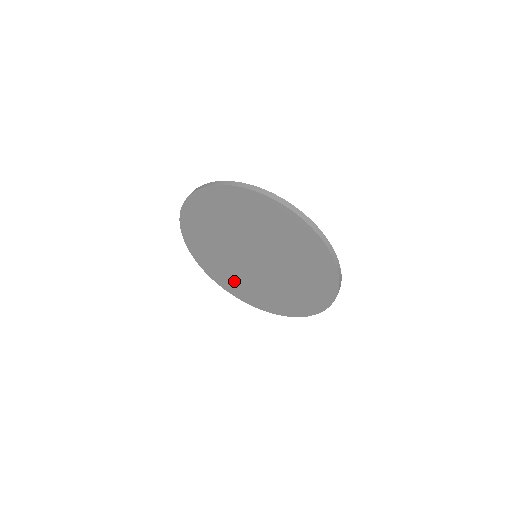
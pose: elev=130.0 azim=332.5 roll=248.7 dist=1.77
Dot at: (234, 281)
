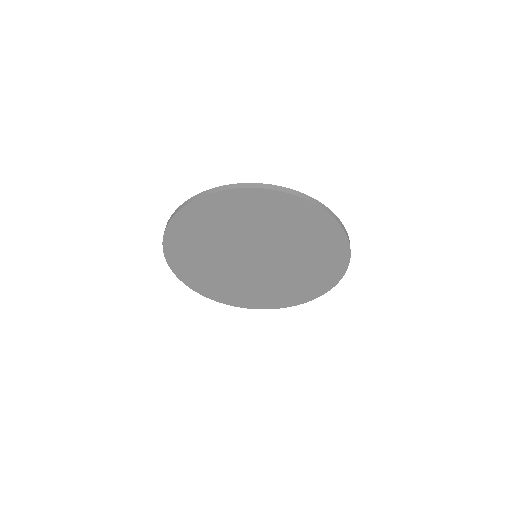
Dot at: (266, 295)
